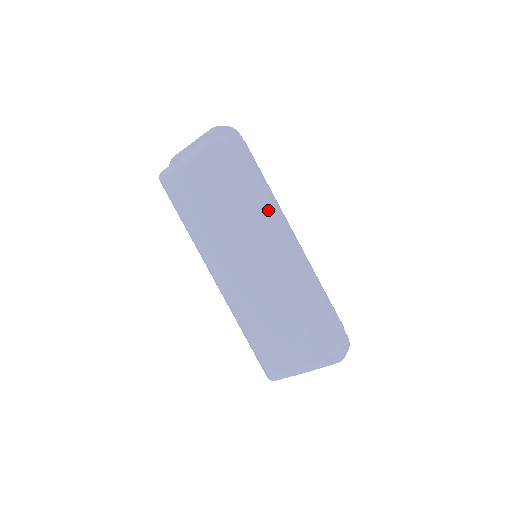
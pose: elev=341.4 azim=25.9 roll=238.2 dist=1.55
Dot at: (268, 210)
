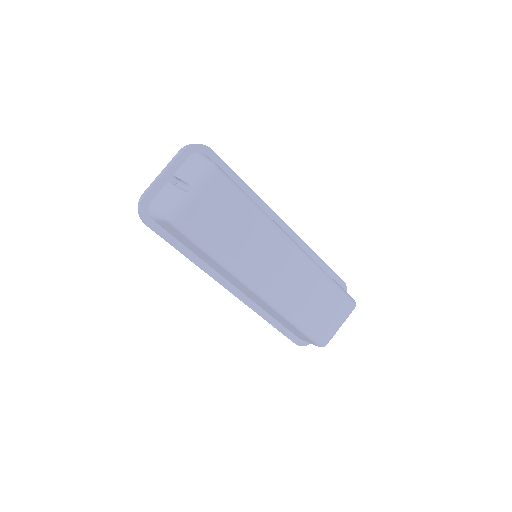
Dot at: (260, 207)
